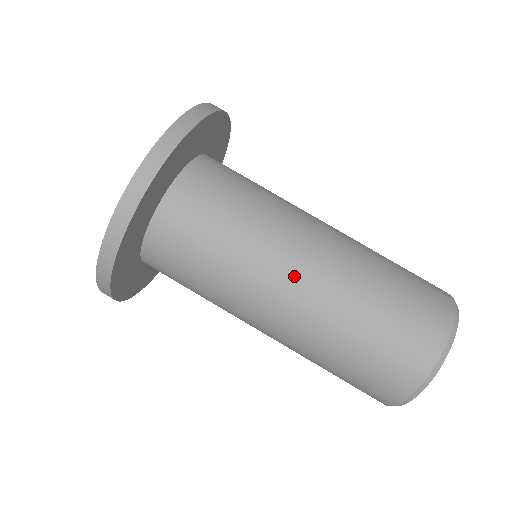
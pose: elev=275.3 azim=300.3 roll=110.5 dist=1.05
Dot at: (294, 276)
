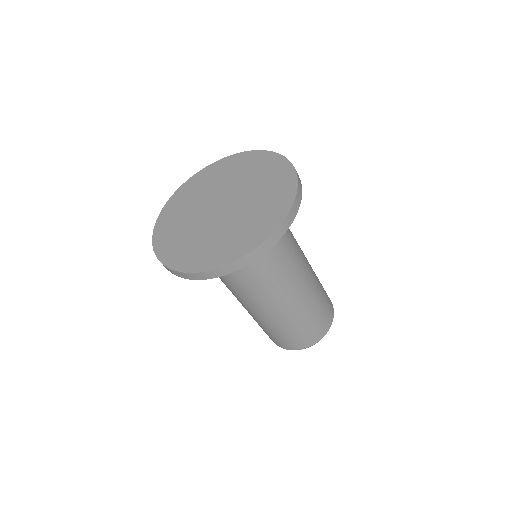
Dot at: (288, 294)
